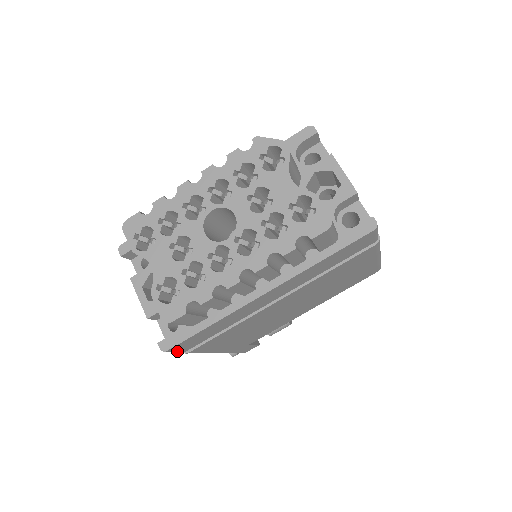
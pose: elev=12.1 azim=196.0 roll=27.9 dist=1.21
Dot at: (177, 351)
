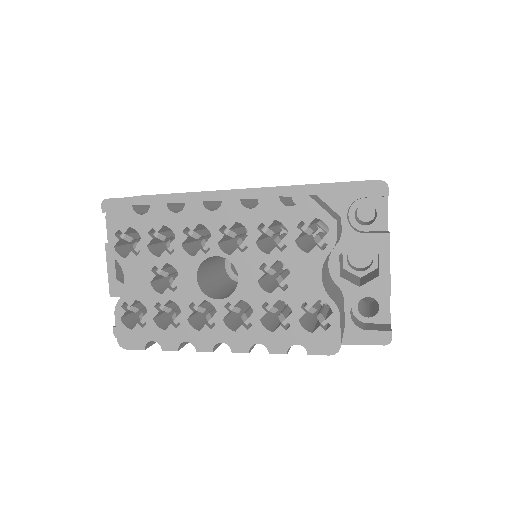
Dot at: occluded
